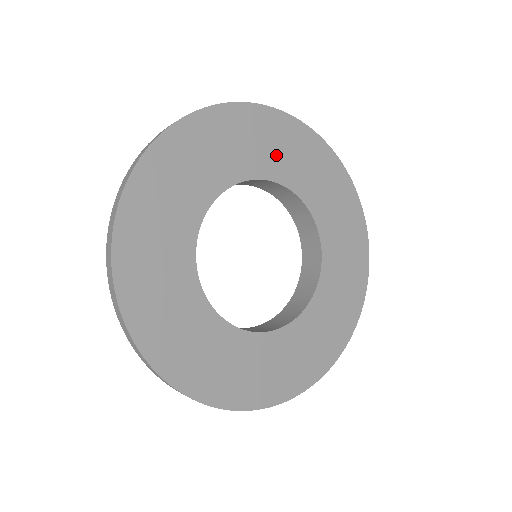
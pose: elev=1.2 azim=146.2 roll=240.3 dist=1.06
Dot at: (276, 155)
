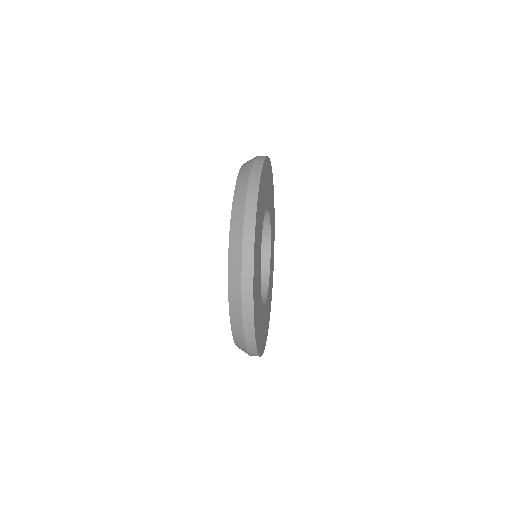
Dot at: (271, 202)
